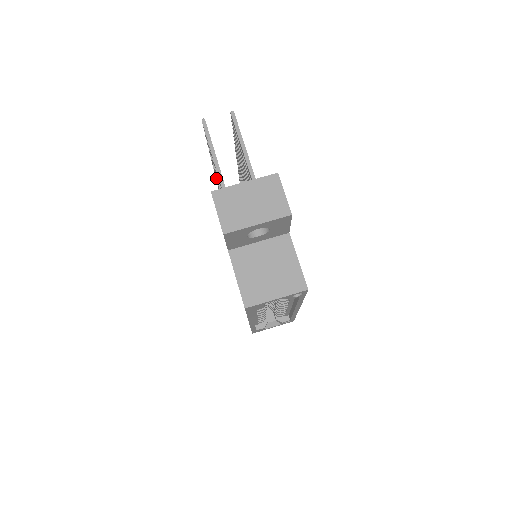
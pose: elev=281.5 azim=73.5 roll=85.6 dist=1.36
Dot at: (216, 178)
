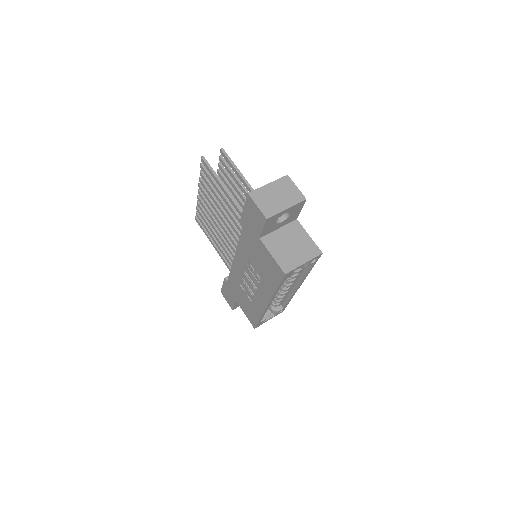
Dot at: (201, 208)
